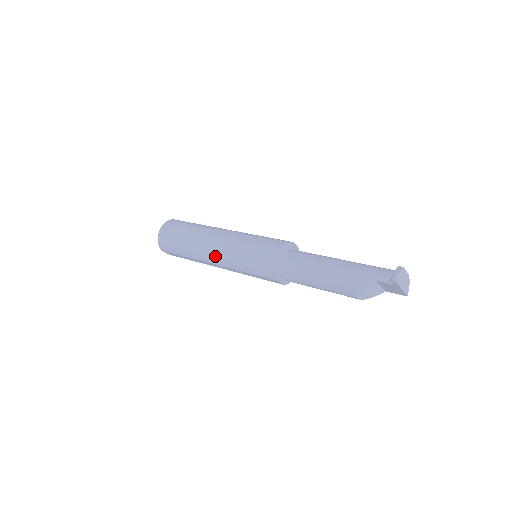
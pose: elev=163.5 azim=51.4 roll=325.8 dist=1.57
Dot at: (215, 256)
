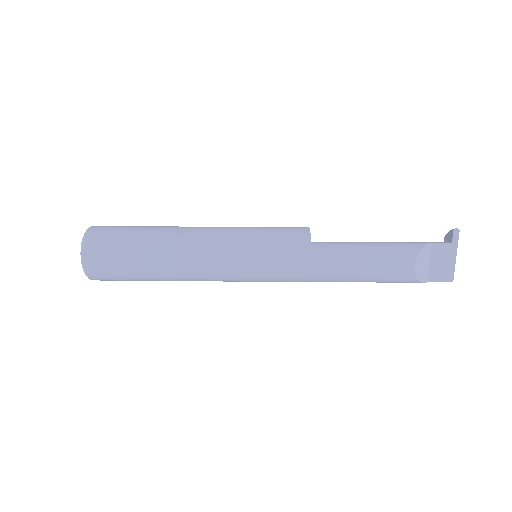
Dot at: (207, 235)
